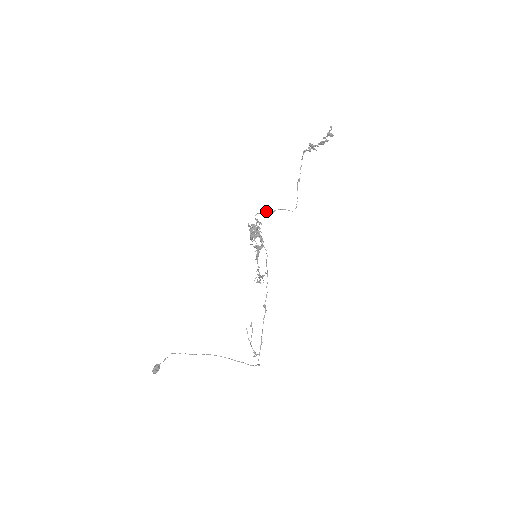
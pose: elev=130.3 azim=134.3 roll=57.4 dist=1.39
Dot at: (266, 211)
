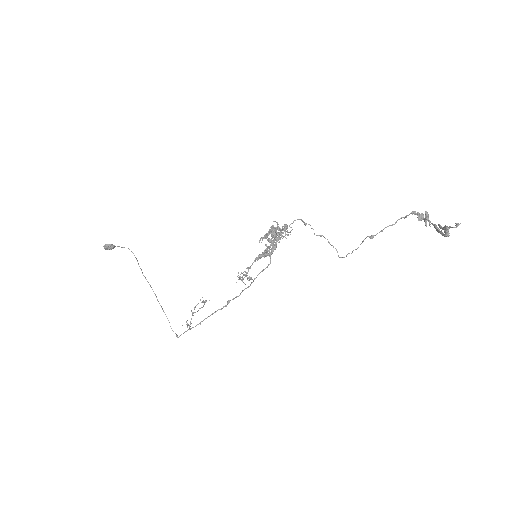
Dot at: occluded
